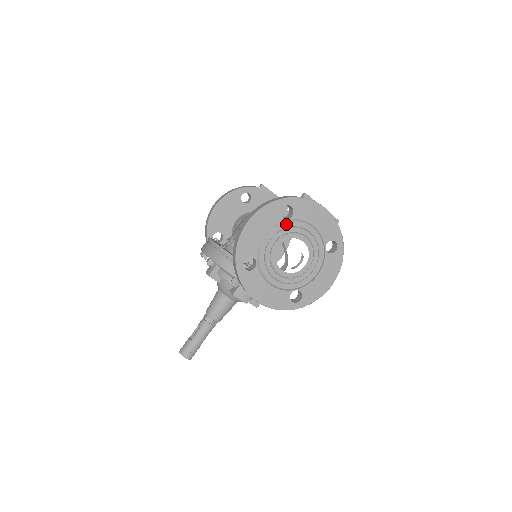
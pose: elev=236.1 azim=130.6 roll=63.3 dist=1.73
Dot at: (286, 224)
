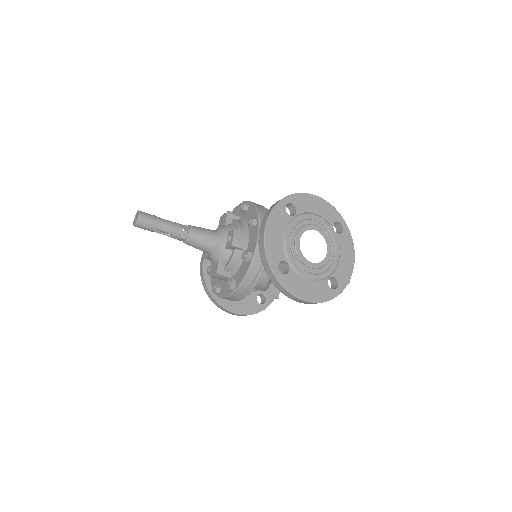
Dot at: (332, 229)
